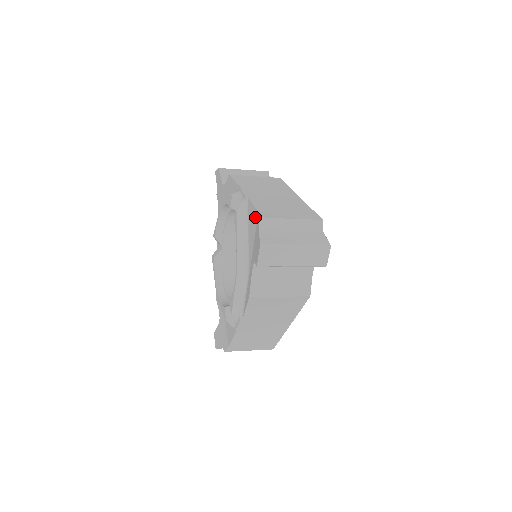
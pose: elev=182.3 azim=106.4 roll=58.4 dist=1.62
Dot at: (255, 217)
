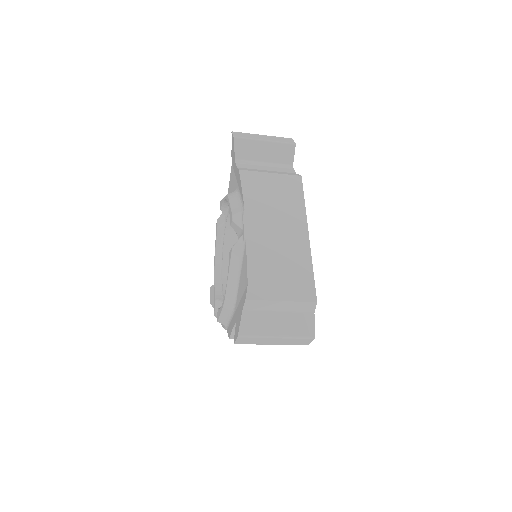
Dot at: (245, 280)
